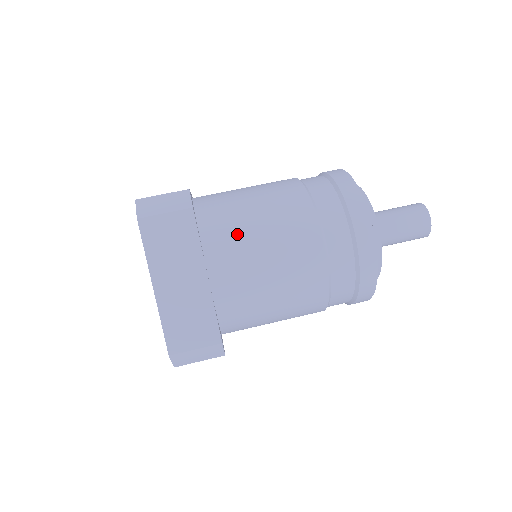
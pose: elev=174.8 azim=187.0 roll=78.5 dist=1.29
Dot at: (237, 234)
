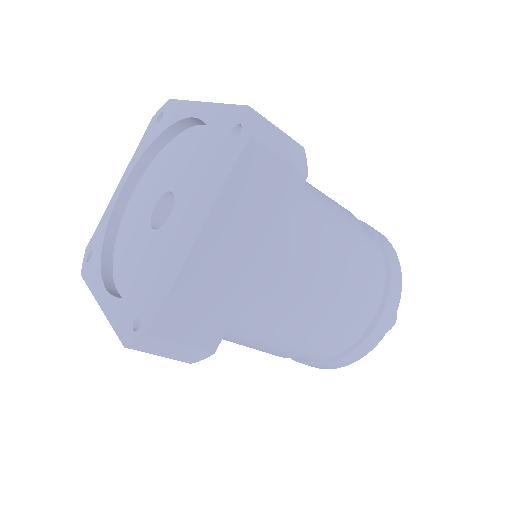
Dot at: (307, 236)
